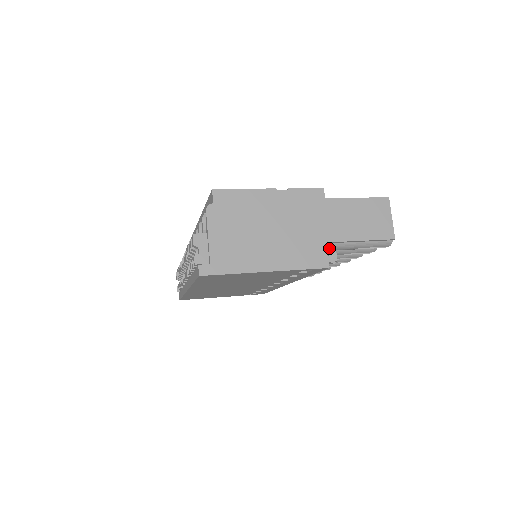
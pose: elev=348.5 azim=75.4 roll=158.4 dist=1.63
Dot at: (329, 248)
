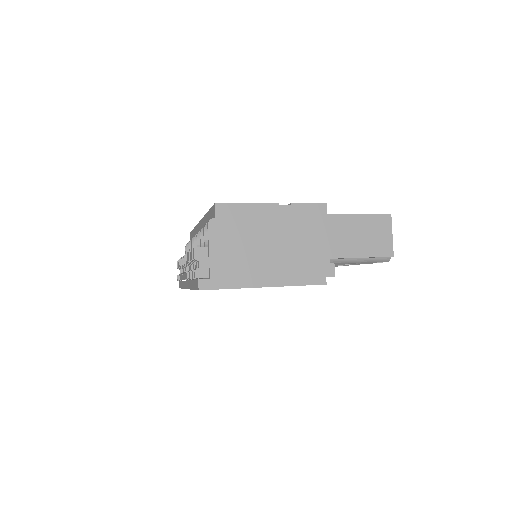
Dot at: (328, 265)
